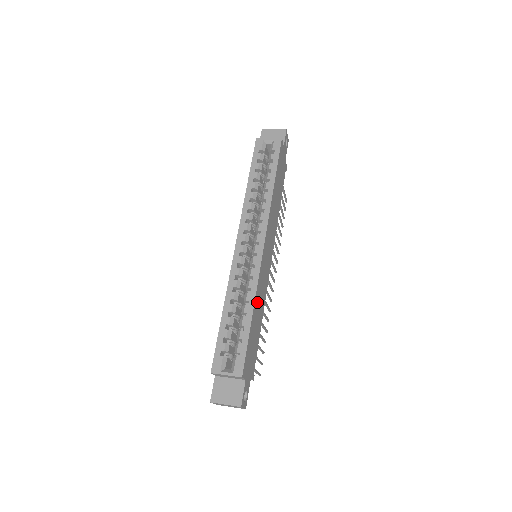
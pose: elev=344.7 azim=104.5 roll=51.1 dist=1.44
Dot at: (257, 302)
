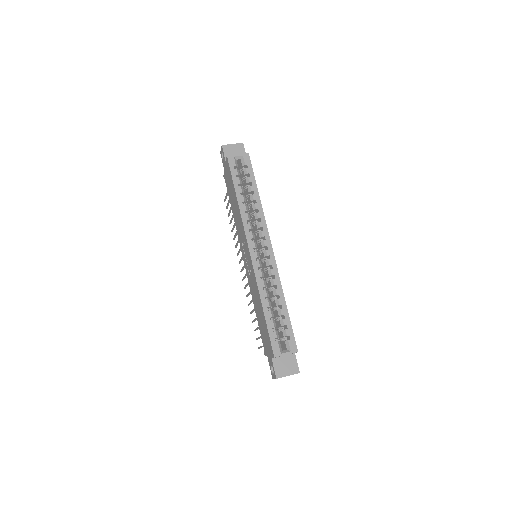
Dot at: occluded
